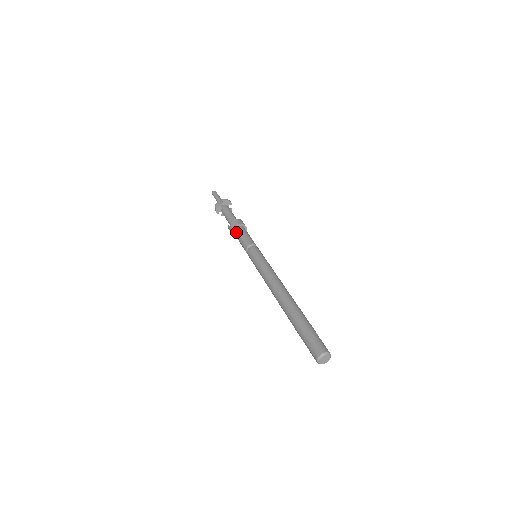
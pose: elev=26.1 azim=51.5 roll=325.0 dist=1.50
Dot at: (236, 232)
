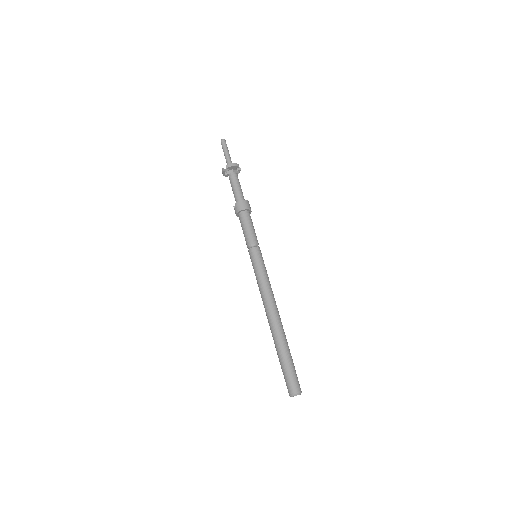
Dot at: occluded
